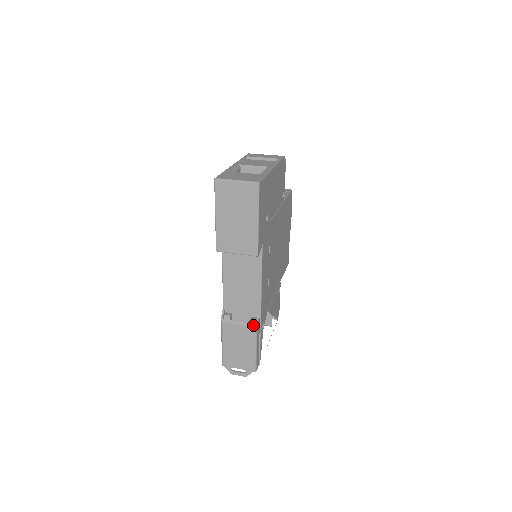
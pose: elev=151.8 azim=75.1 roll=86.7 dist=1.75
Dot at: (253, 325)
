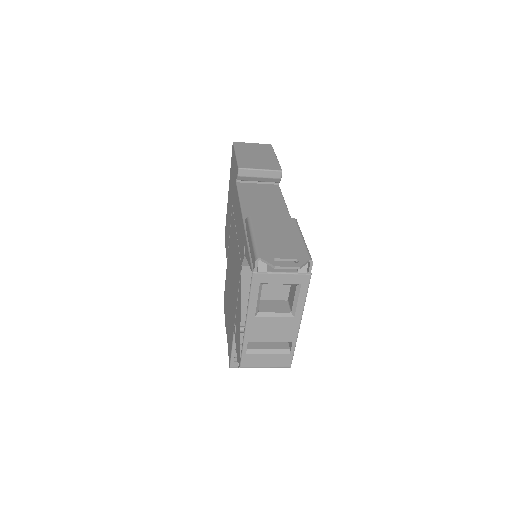
Dot at: (291, 218)
